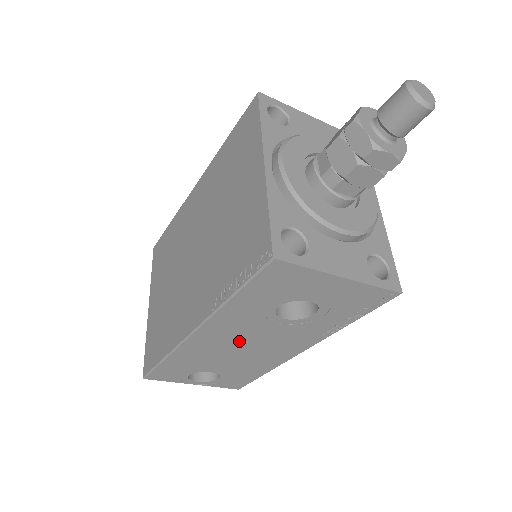
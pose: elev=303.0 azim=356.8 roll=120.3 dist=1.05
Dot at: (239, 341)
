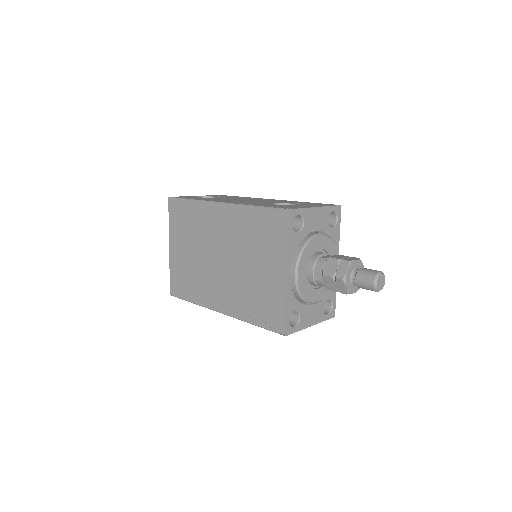
Dot at: occluded
